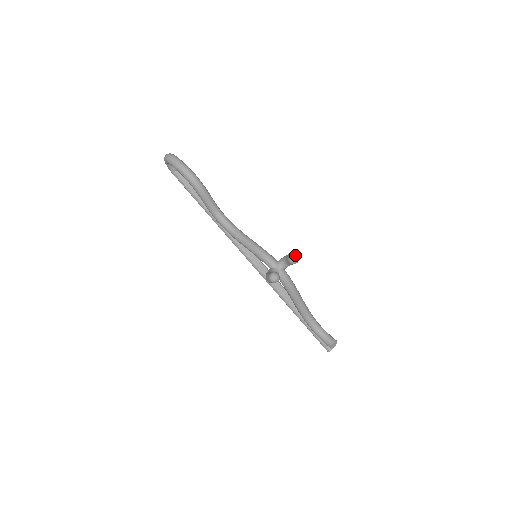
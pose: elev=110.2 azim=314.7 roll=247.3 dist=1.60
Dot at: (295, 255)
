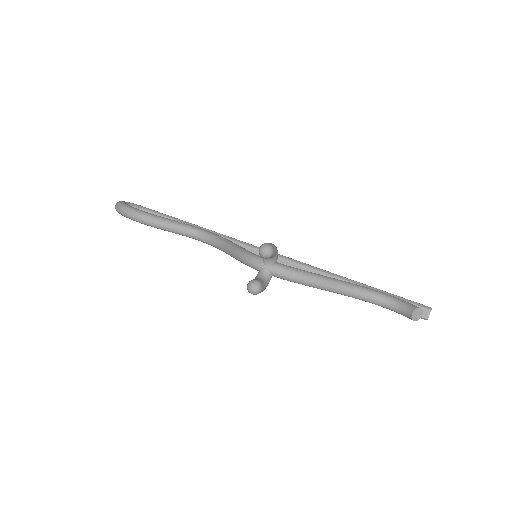
Dot at: (262, 246)
